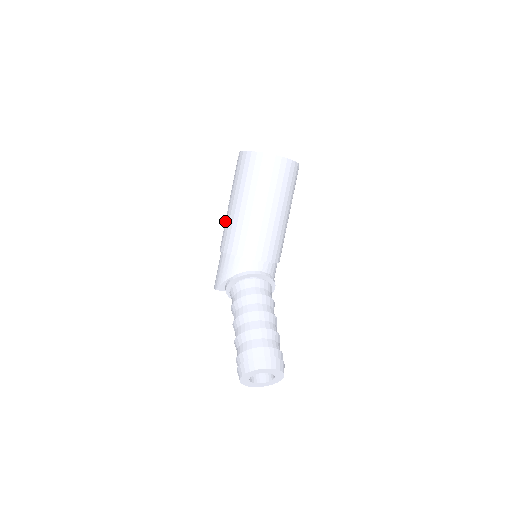
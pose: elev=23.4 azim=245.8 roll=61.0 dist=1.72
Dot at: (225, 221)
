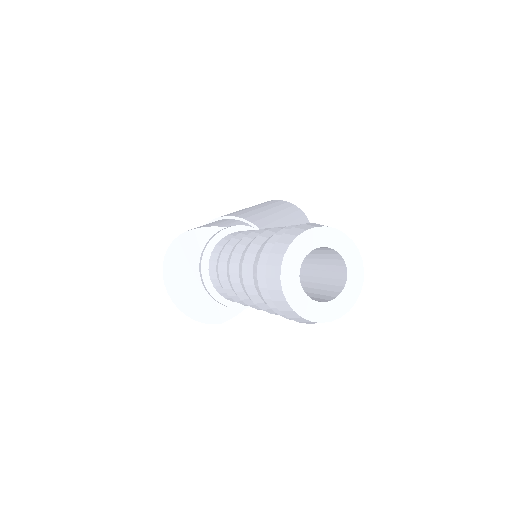
Dot at: occluded
